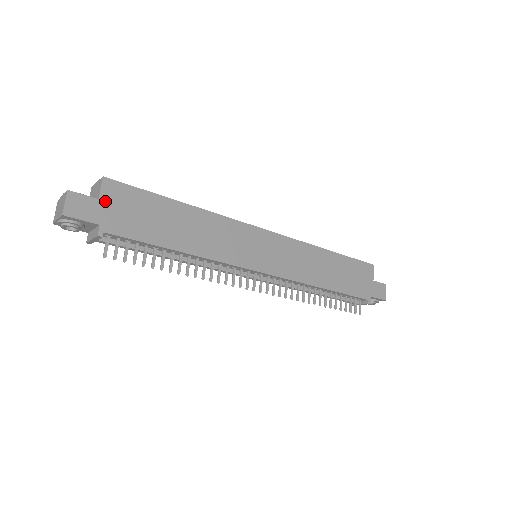
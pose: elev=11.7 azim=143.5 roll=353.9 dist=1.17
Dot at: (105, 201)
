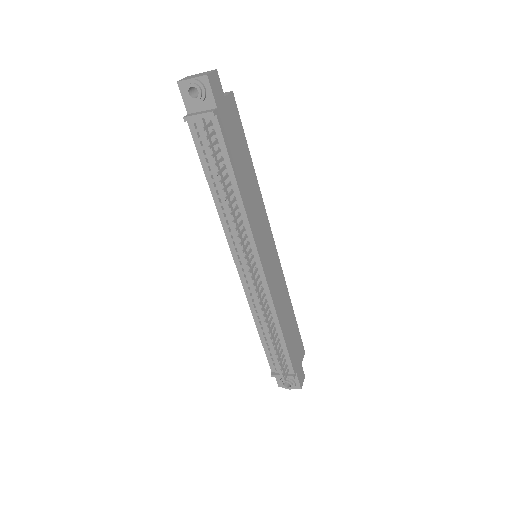
Dot at: (226, 102)
